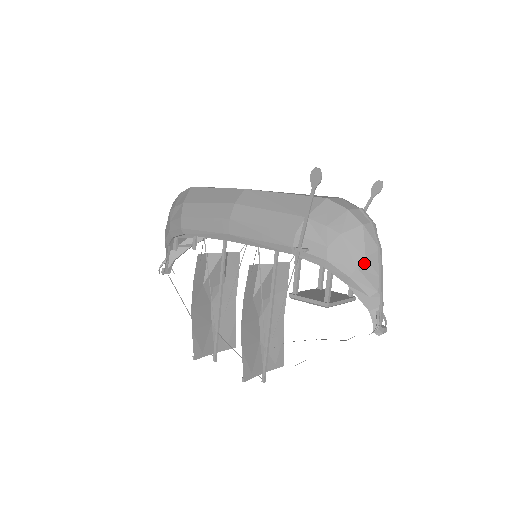
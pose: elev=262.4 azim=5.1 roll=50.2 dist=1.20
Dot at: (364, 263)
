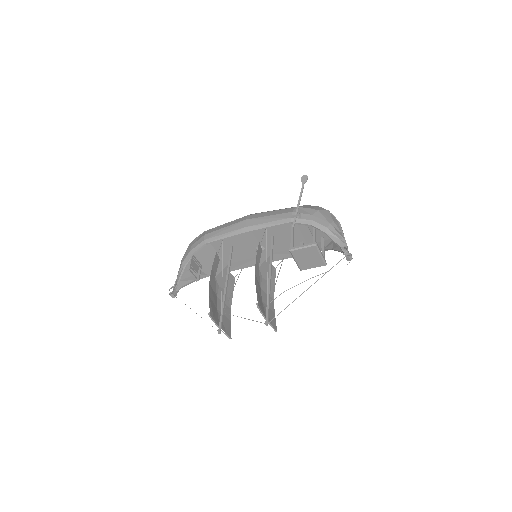
Dot at: (333, 223)
